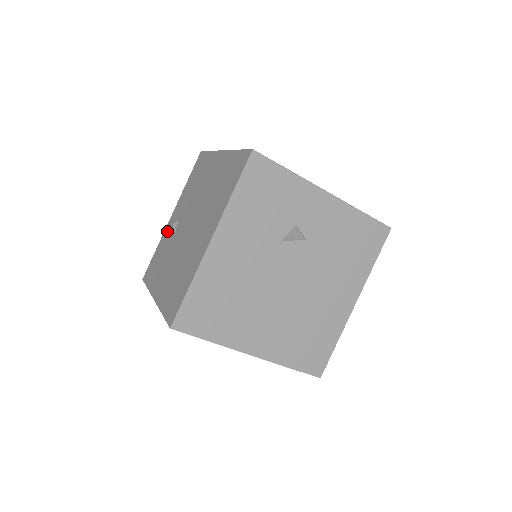
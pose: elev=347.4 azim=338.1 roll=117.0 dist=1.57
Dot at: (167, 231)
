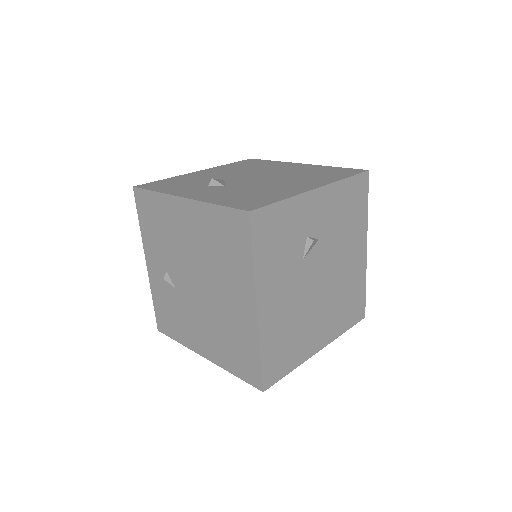
Dot at: (156, 282)
